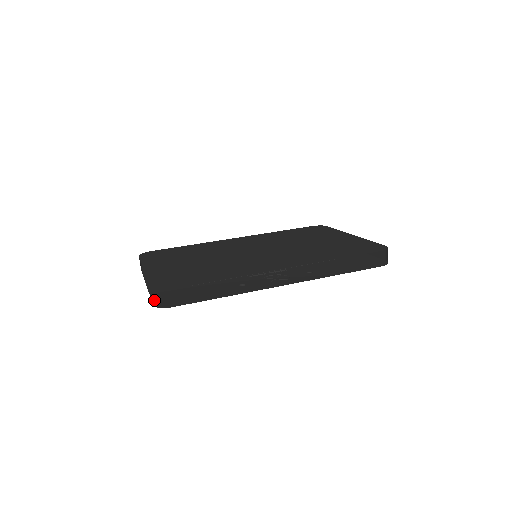
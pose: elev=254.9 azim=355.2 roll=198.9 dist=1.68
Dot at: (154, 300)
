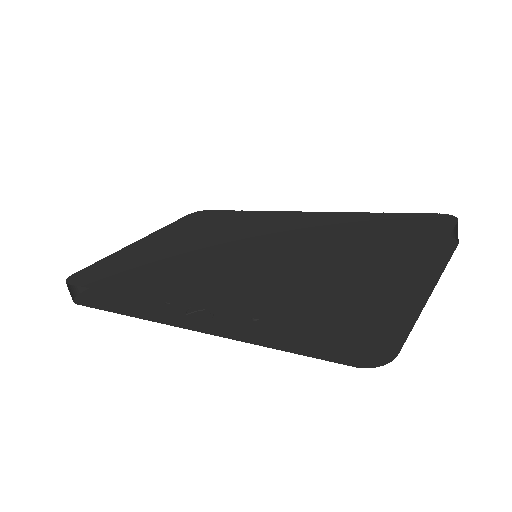
Dot at: occluded
